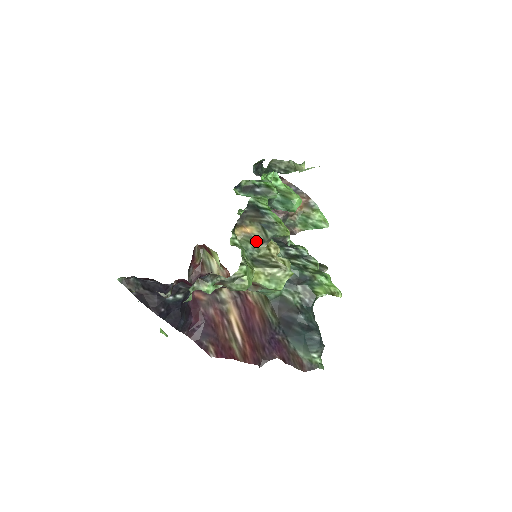
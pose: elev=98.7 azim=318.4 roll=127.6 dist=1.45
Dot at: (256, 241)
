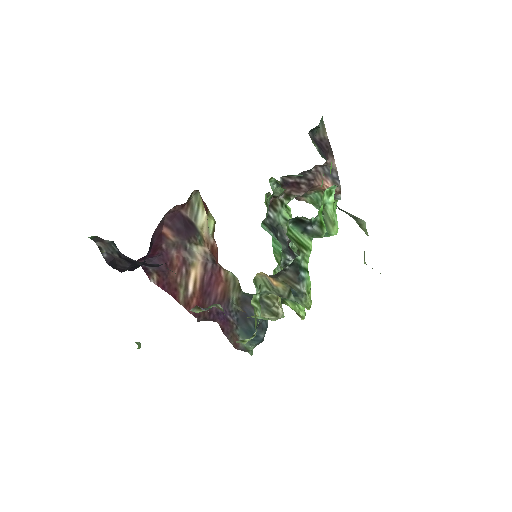
Dot at: (274, 291)
